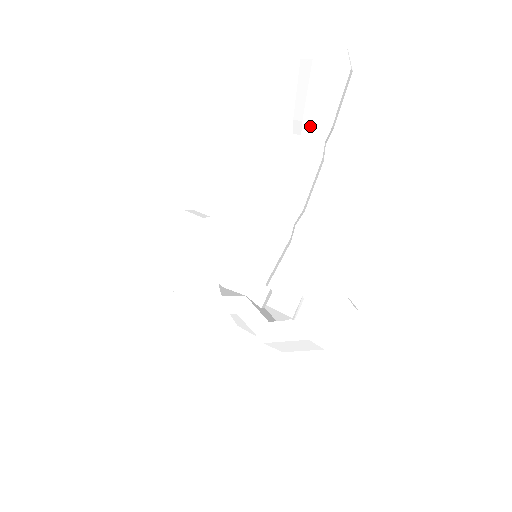
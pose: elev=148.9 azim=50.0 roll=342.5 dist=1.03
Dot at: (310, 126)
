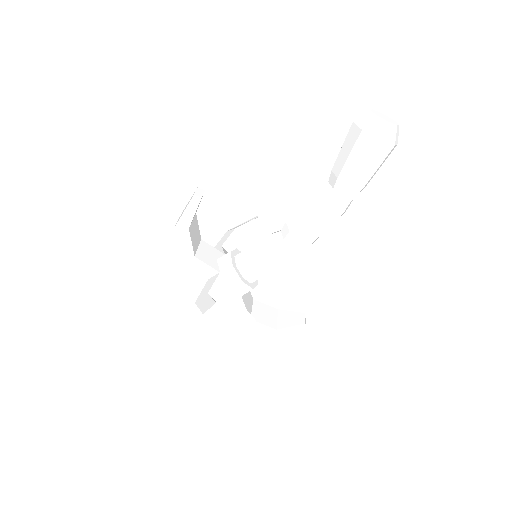
Dot at: (334, 177)
